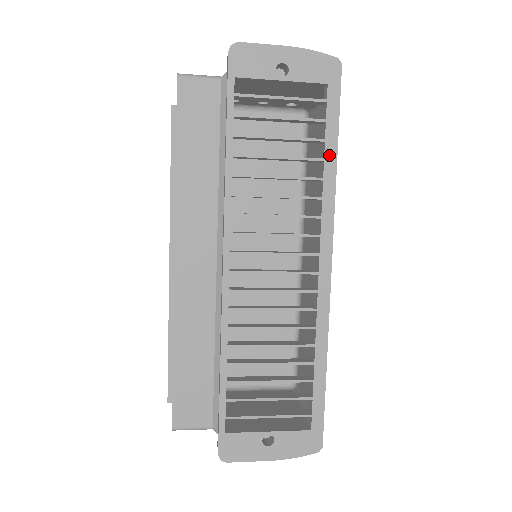
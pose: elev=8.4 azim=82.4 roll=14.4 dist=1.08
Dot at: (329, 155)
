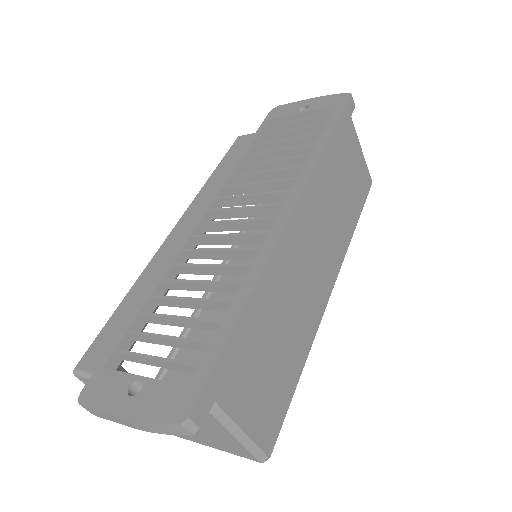
Dot at: (322, 140)
